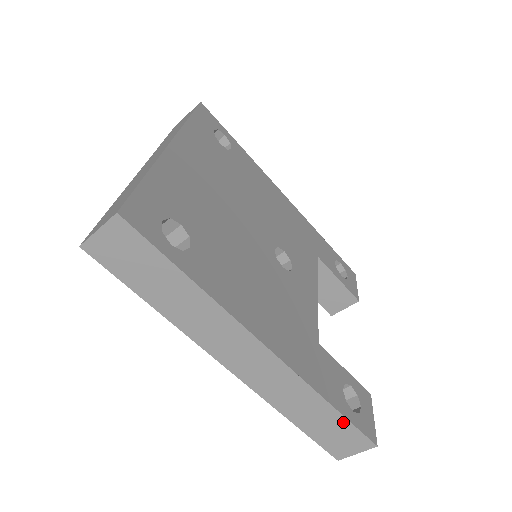
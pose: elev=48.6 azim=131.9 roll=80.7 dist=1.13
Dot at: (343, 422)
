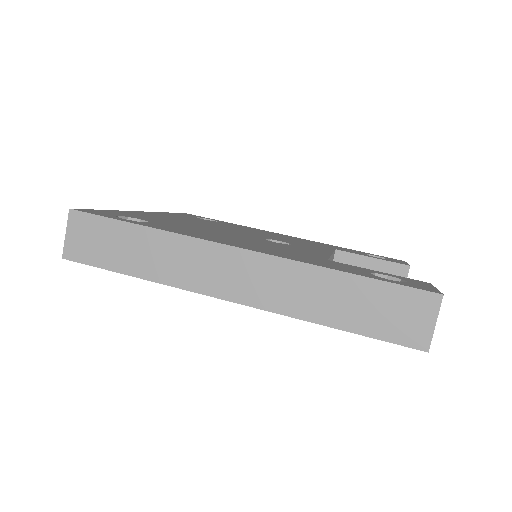
Dot at: (377, 287)
